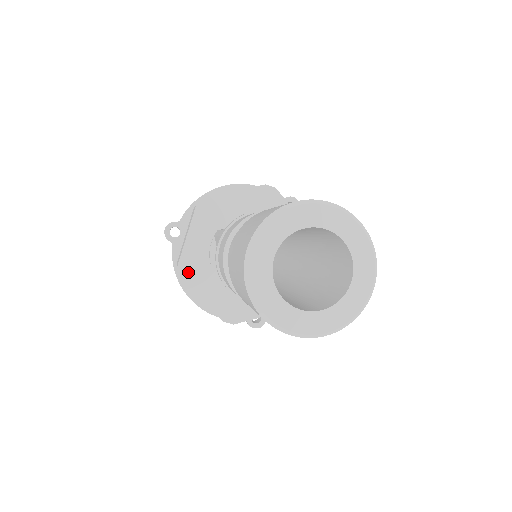
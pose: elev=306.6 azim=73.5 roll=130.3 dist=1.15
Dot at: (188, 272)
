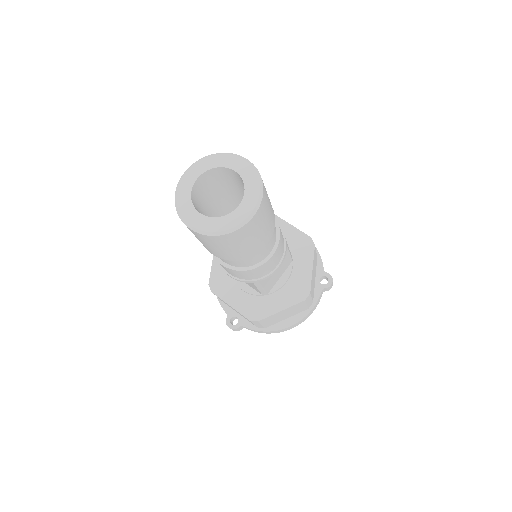
Dot at: occluded
